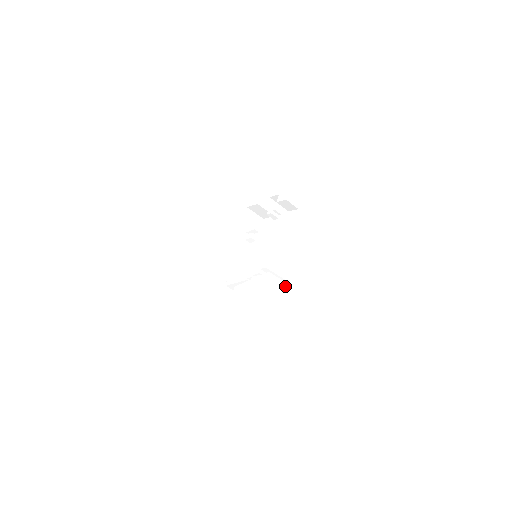
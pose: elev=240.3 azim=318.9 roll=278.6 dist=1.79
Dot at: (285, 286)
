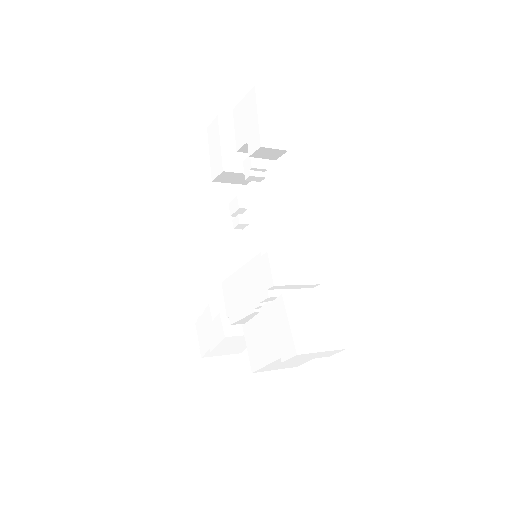
Dot at: (320, 300)
